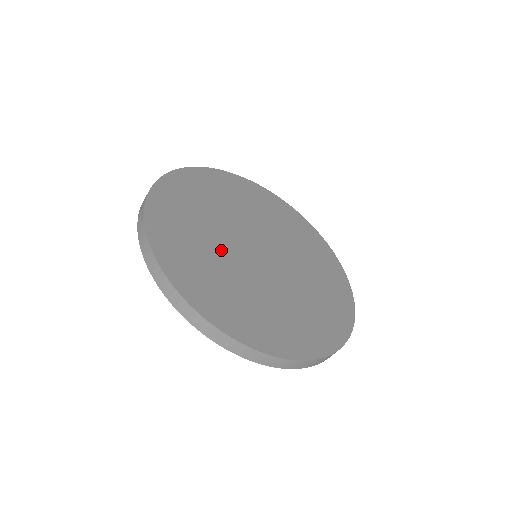
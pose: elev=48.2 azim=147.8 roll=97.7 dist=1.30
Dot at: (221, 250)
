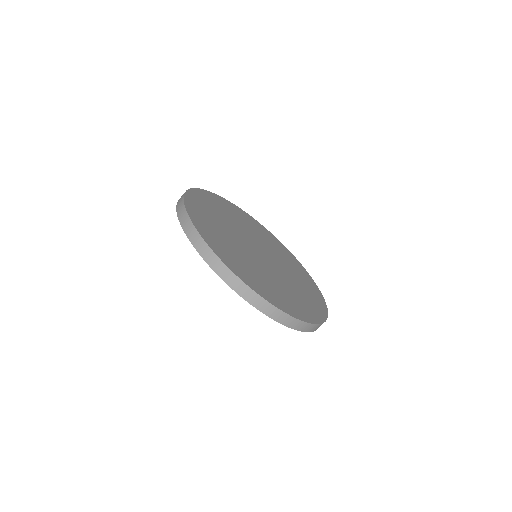
Dot at: (233, 237)
